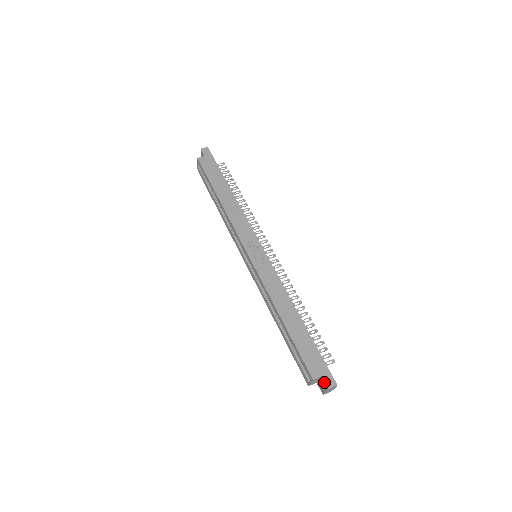
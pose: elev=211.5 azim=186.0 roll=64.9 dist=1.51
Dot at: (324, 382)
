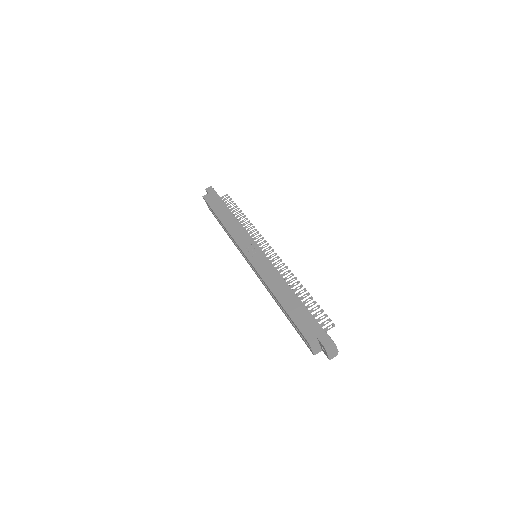
Dot at: (320, 343)
